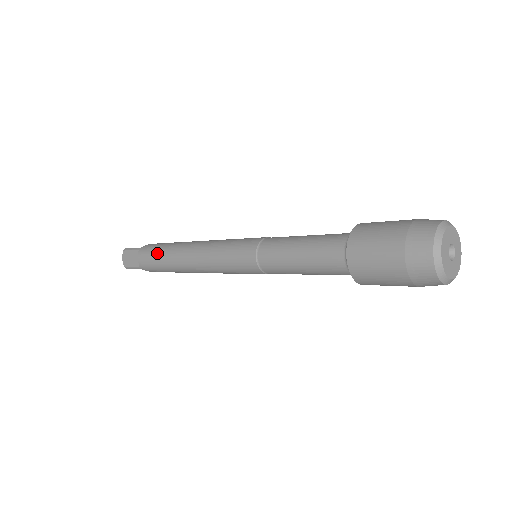
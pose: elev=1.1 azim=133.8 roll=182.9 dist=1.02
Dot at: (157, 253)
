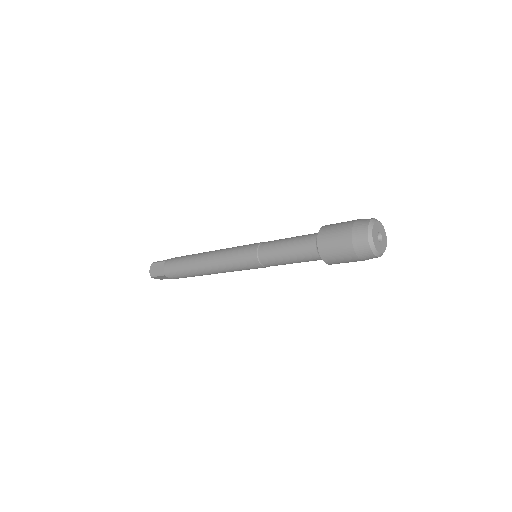
Dot at: (181, 260)
